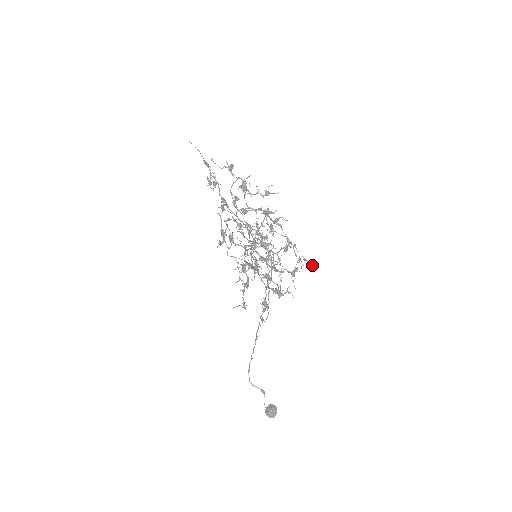
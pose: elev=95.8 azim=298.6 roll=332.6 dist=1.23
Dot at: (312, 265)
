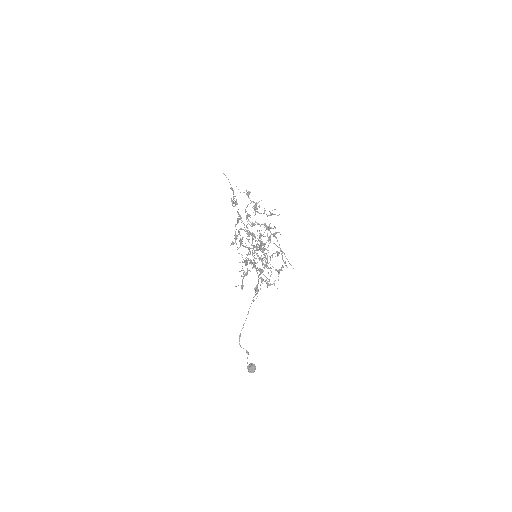
Dot at: occluded
